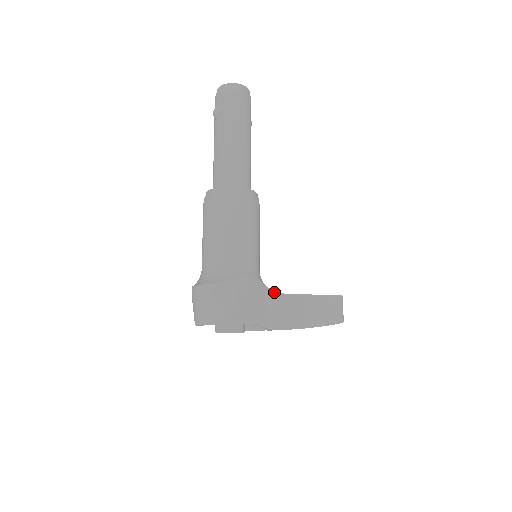
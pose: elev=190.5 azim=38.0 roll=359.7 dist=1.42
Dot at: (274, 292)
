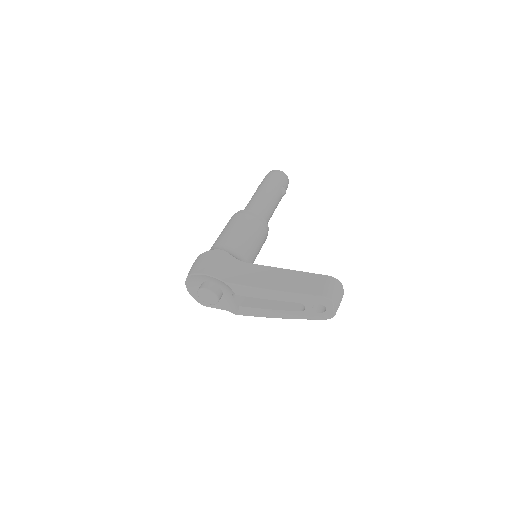
Dot at: (240, 261)
